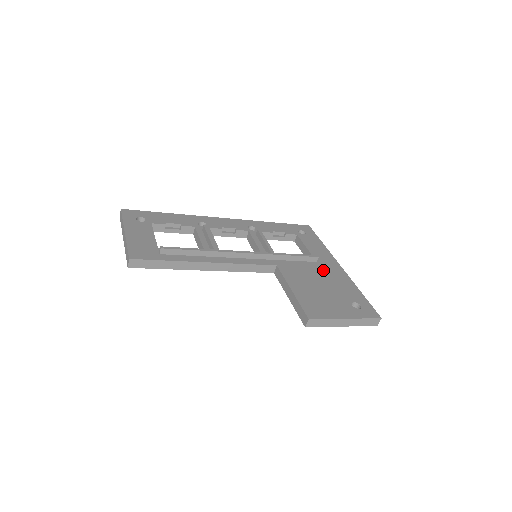
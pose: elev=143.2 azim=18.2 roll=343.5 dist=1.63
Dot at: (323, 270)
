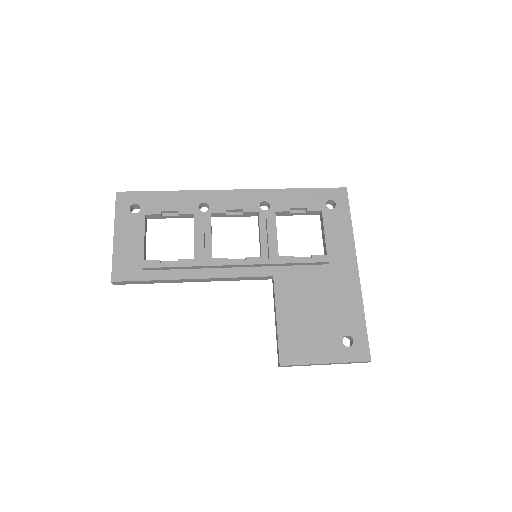
Dot at: (330, 280)
